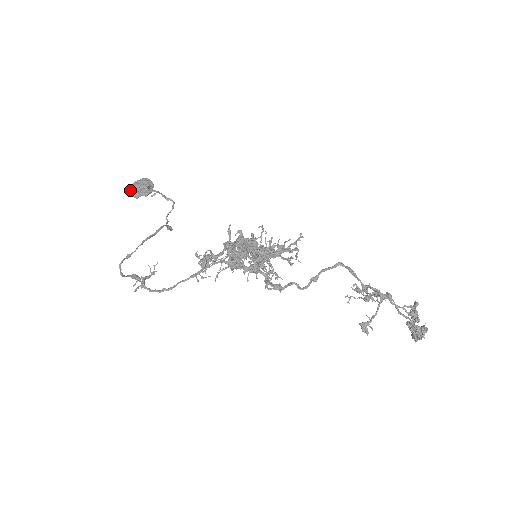
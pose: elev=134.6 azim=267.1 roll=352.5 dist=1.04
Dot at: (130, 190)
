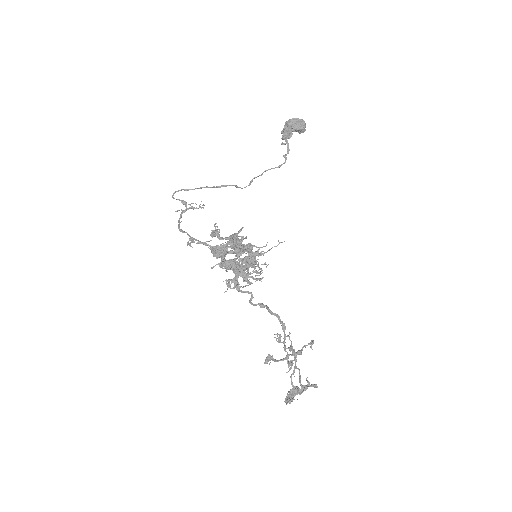
Dot at: (286, 122)
